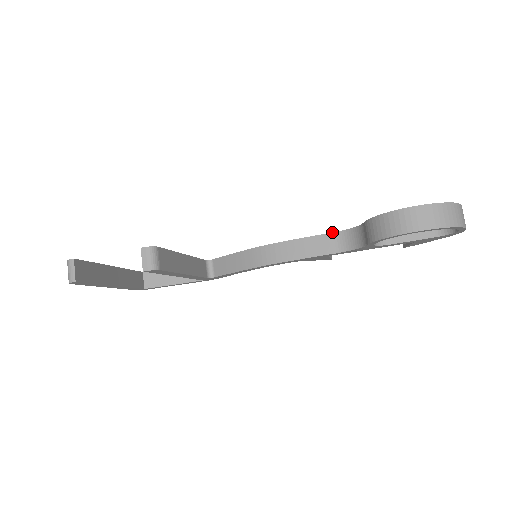
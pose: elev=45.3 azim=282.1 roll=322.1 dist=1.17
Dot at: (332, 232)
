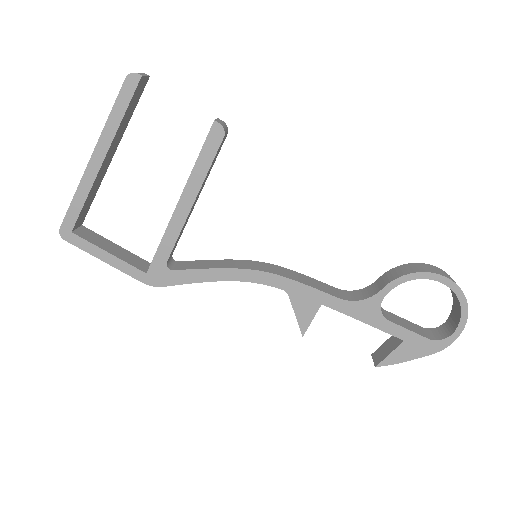
Dot at: (334, 287)
